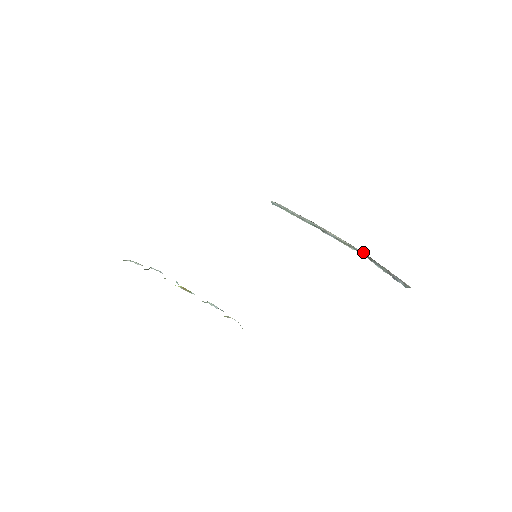
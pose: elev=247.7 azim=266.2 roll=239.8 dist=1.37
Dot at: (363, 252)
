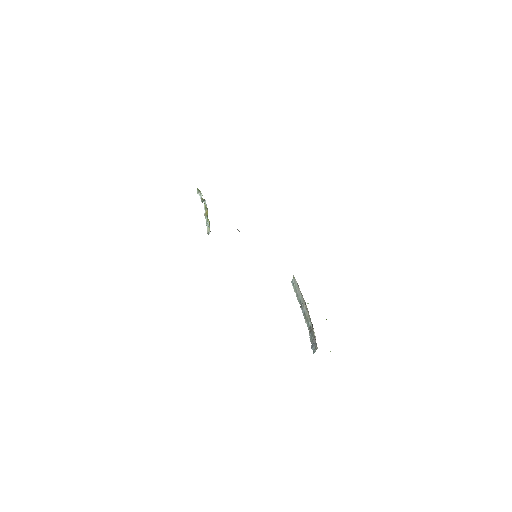
Dot at: (311, 326)
